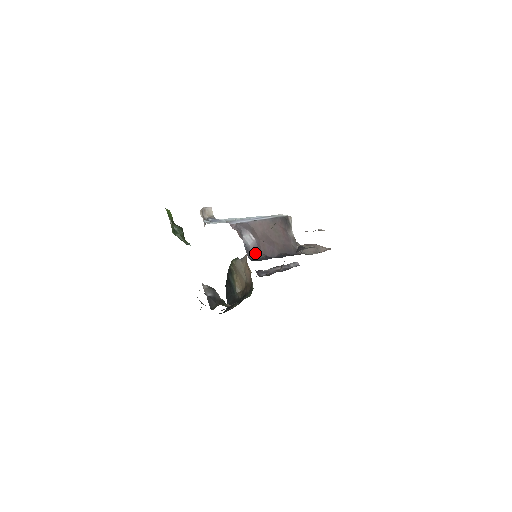
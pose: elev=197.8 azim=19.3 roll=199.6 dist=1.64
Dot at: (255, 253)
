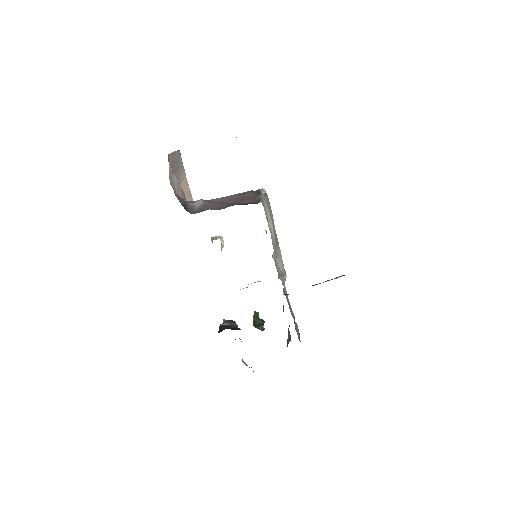
Dot at: (200, 210)
